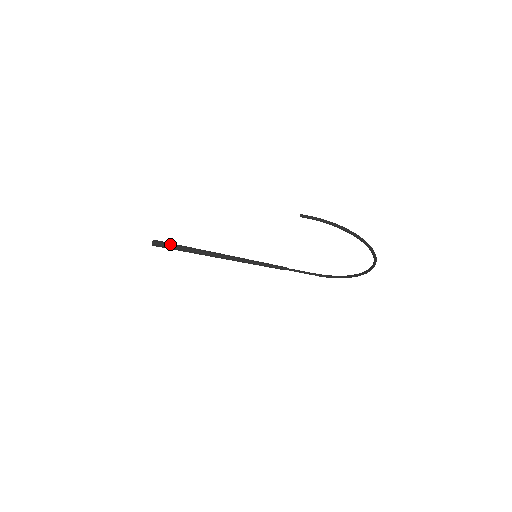
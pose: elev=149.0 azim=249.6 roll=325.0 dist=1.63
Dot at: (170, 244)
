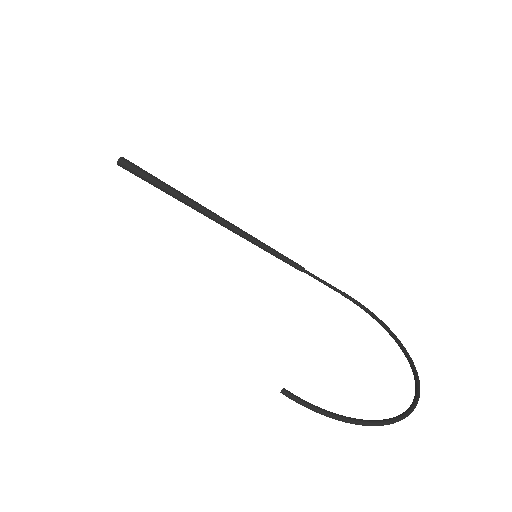
Dot at: (142, 175)
